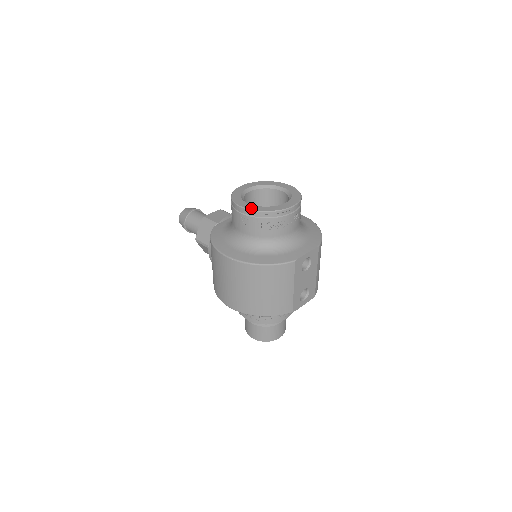
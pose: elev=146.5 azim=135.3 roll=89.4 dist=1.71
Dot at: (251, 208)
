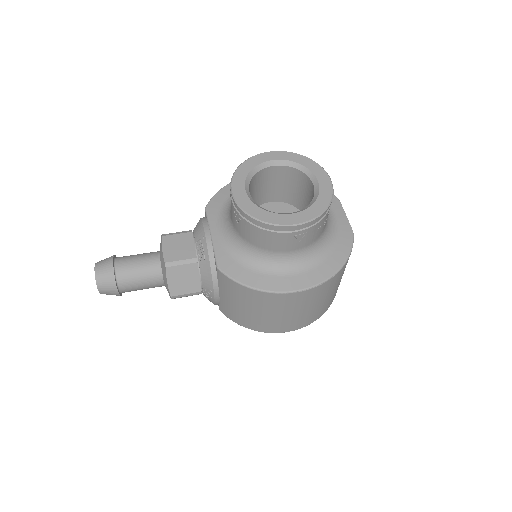
Dot at: (309, 217)
